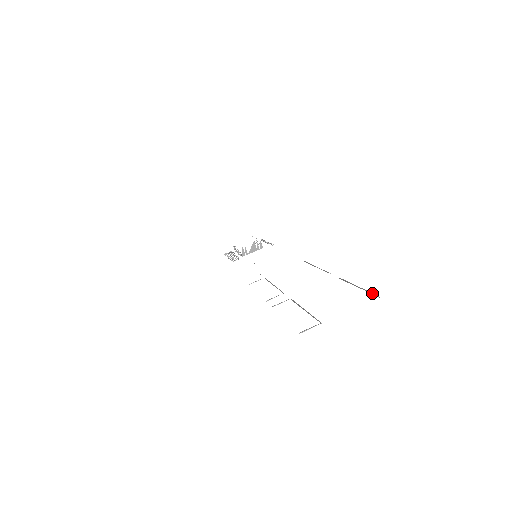
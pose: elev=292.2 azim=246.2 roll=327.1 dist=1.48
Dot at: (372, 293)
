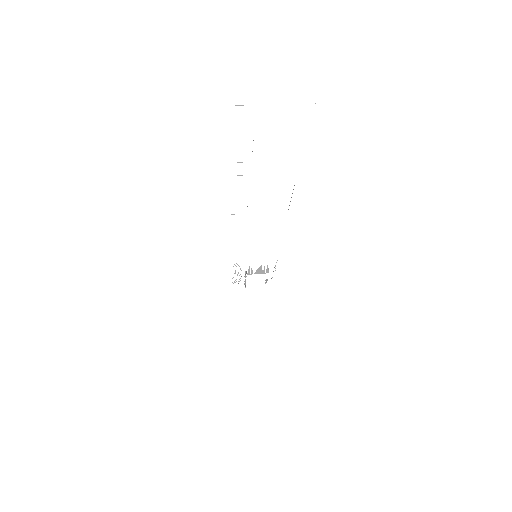
Dot at: occluded
